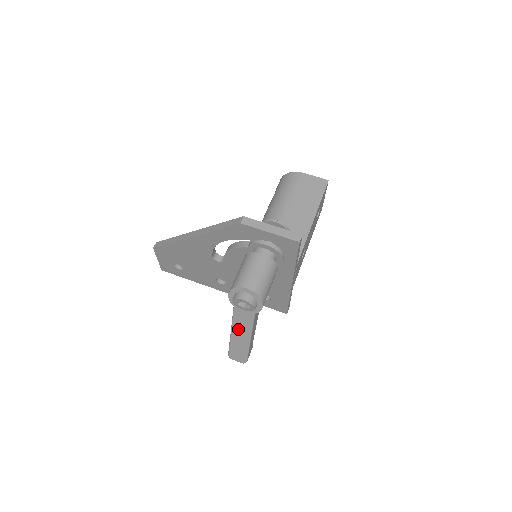
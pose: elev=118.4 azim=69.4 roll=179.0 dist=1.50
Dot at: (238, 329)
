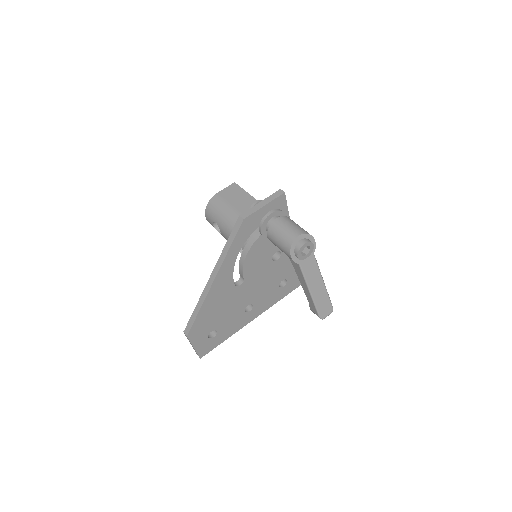
Dot at: (312, 282)
